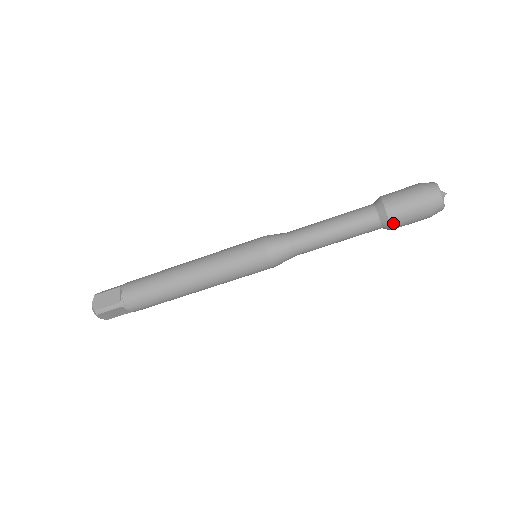
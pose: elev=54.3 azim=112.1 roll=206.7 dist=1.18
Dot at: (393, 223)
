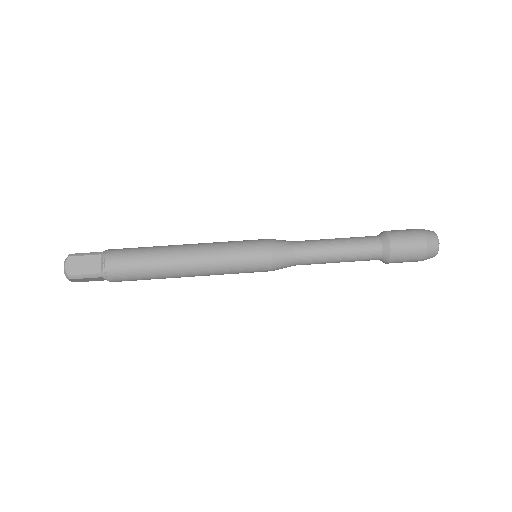
Dot at: (392, 238)
